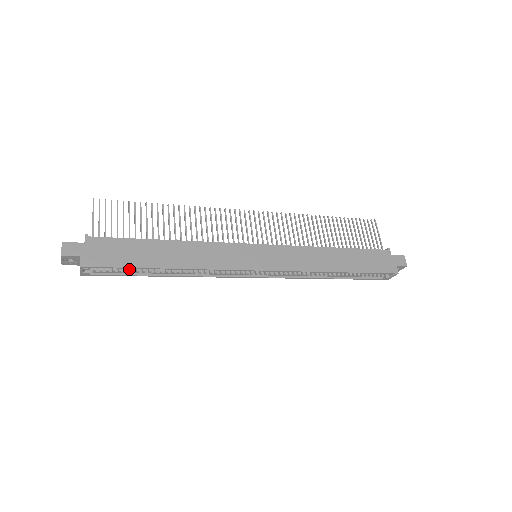
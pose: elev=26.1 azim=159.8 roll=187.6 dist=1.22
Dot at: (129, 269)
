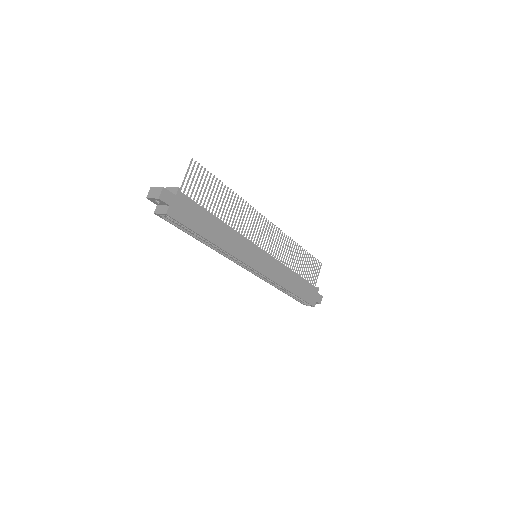
Dot at: occluded
